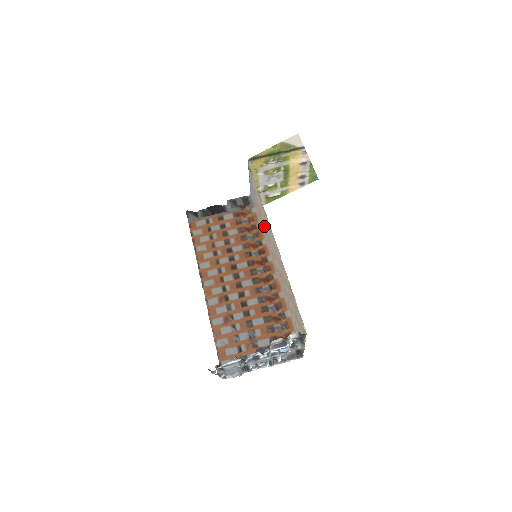
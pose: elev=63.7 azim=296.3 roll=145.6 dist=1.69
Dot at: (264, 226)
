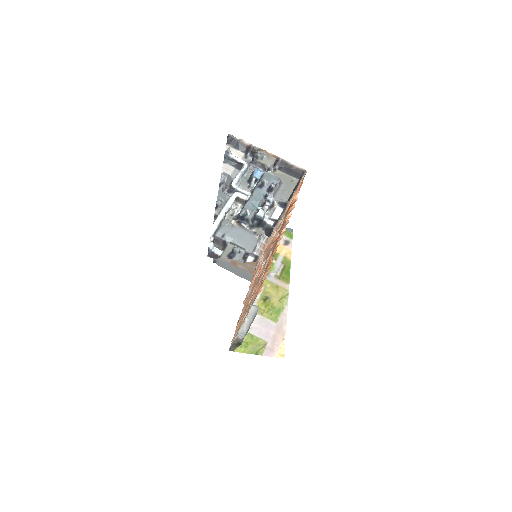
Dot at: occluded
